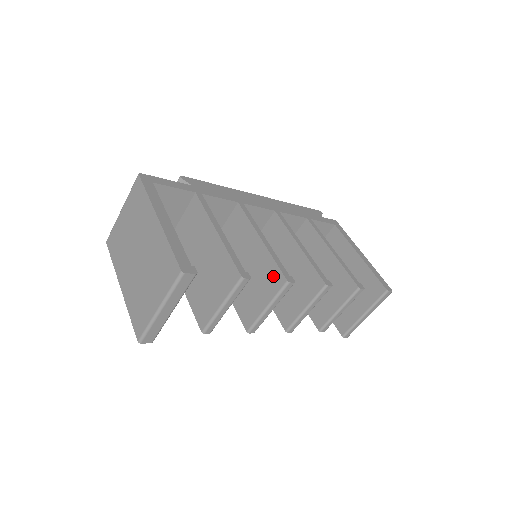
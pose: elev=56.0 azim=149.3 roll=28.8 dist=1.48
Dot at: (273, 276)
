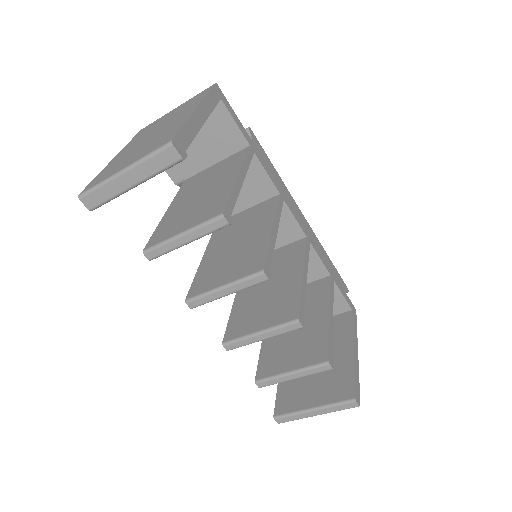
Dot at: (254, 261)
